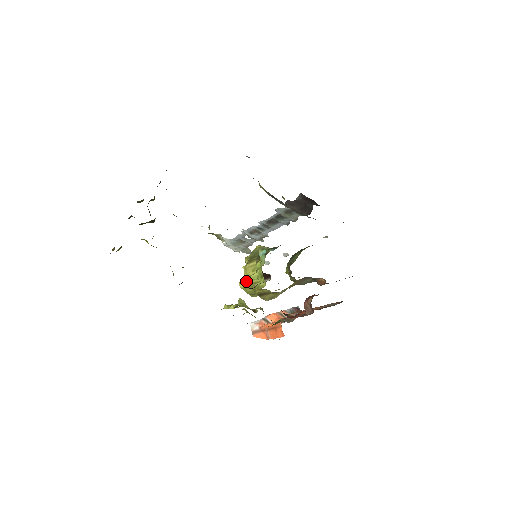
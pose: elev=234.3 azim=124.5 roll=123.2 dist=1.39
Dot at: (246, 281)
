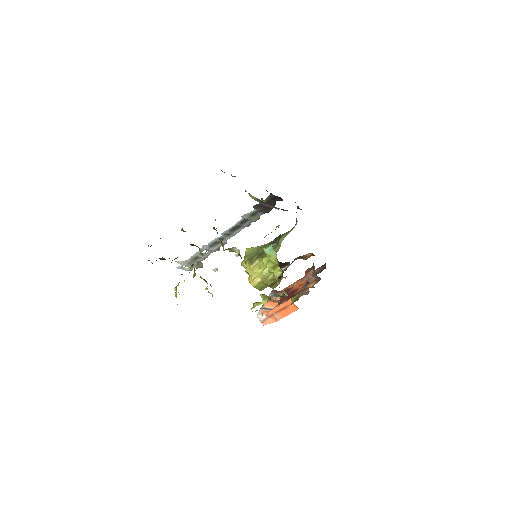
Dot at: (257, 279)
